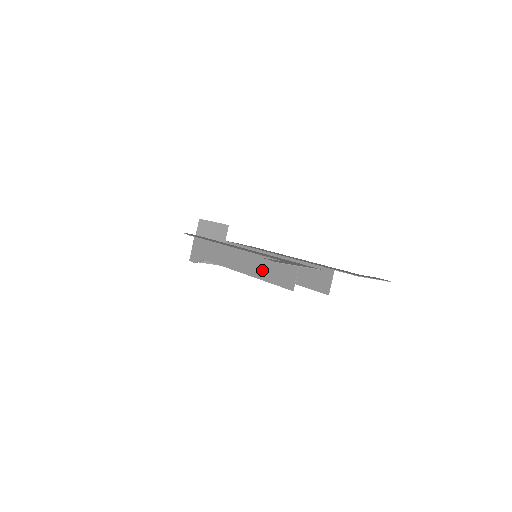
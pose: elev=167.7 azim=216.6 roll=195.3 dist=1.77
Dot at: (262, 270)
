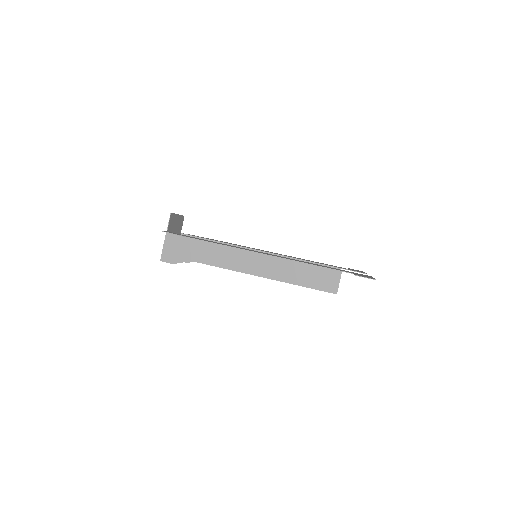
Dot at: (292, 275)
